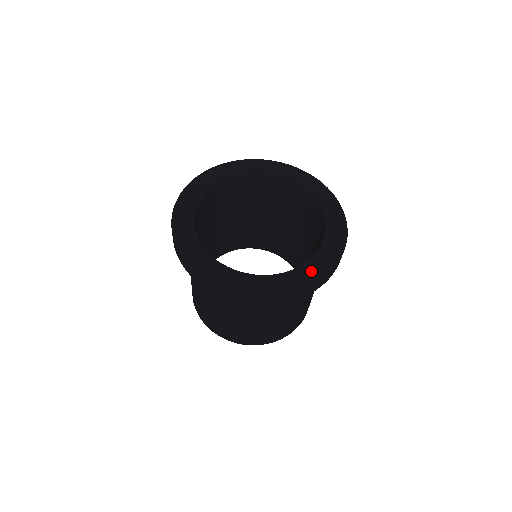
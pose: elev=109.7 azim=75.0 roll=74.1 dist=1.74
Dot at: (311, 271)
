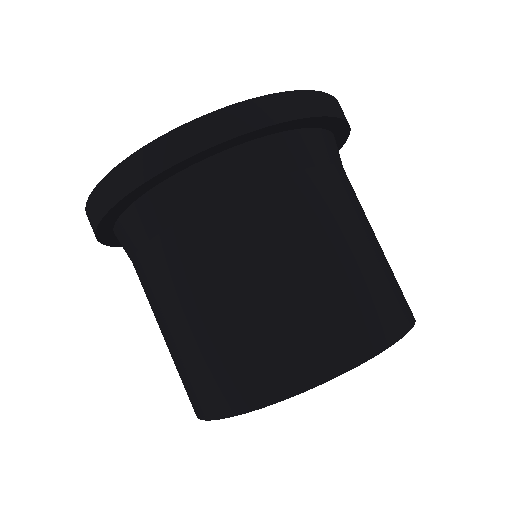
Dot at: occluded
